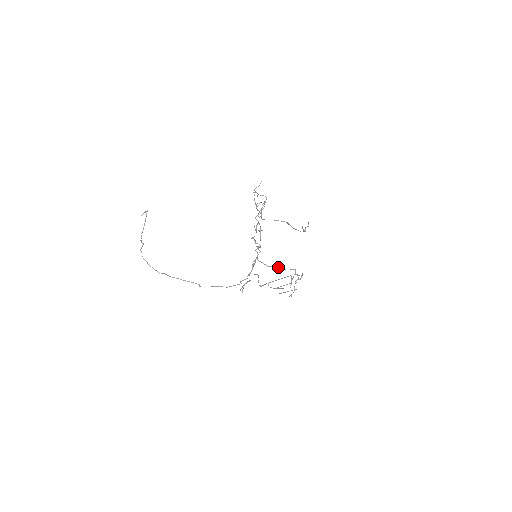
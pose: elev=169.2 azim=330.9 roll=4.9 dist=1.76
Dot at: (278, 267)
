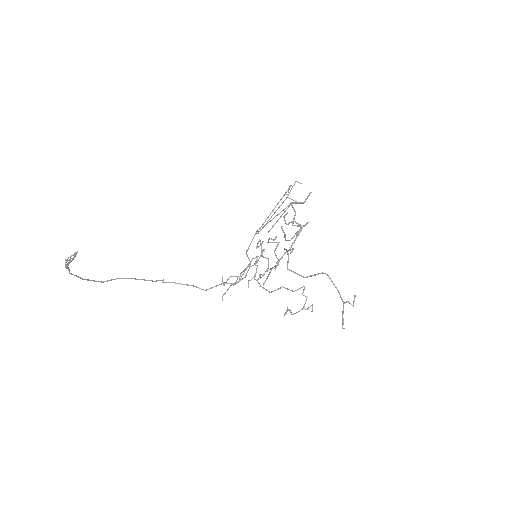
Dot at: occluded
